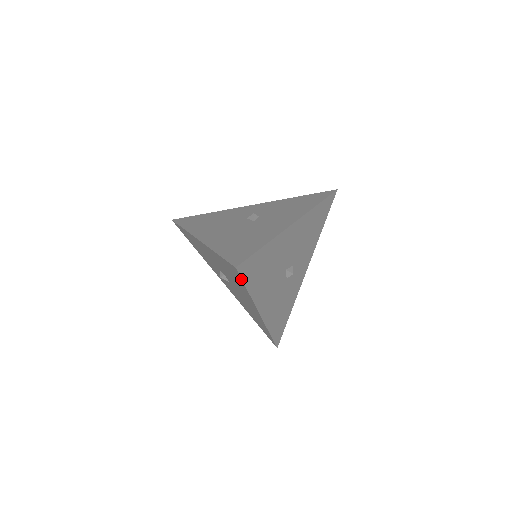
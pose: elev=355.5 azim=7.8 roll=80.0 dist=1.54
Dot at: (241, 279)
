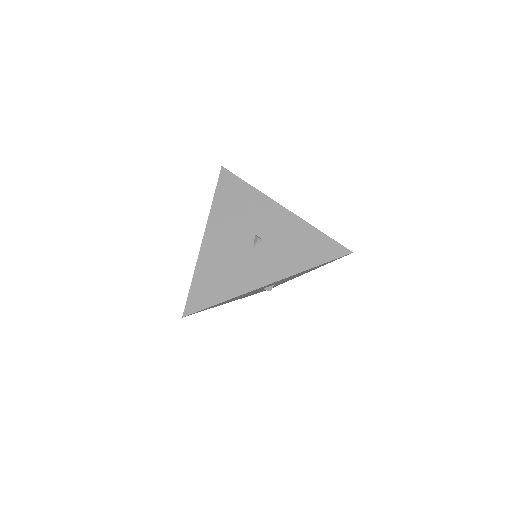
Dot at: (194, 313)
